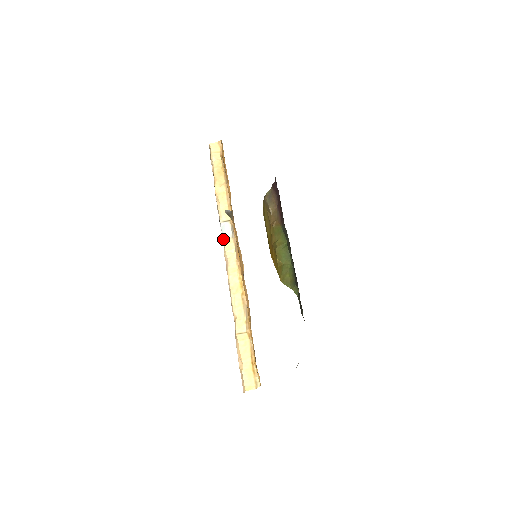
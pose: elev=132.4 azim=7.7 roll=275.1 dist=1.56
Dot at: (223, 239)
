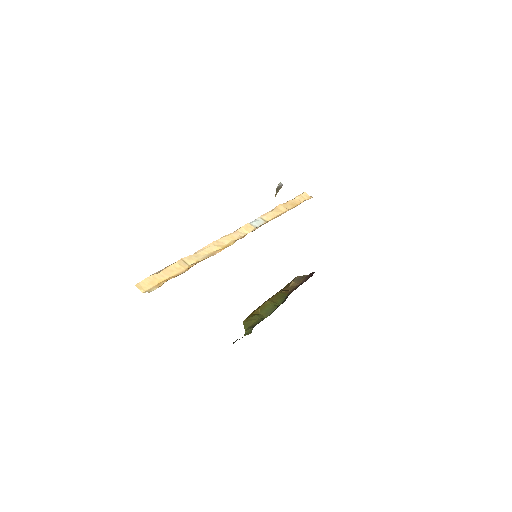
Dot at: (248, 223)
